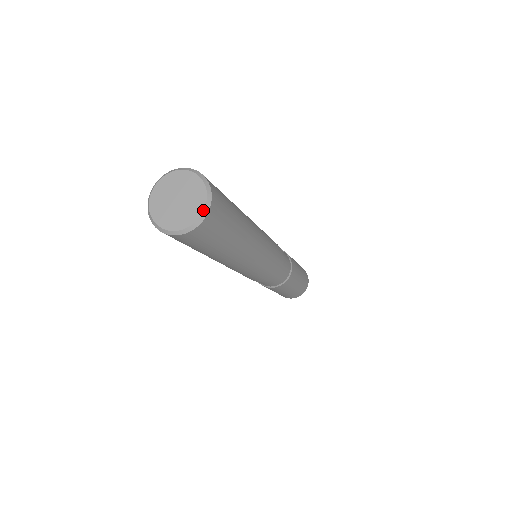
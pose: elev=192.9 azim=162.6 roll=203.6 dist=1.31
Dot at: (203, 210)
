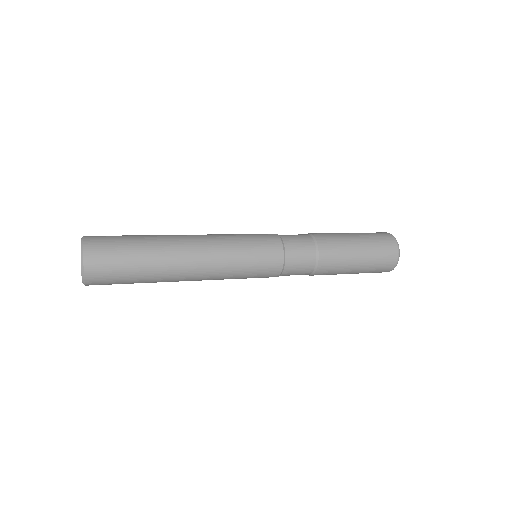
Dot at: (81, 266)
